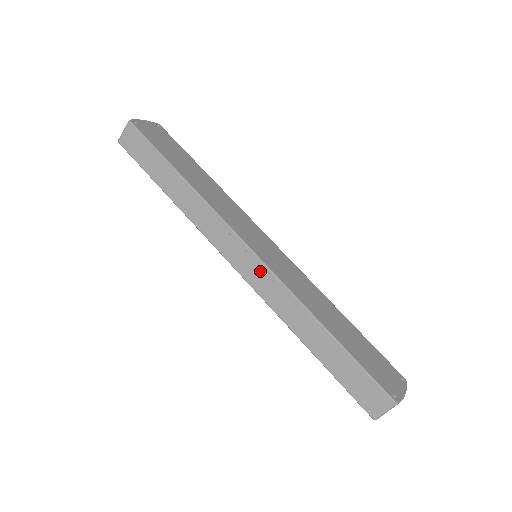
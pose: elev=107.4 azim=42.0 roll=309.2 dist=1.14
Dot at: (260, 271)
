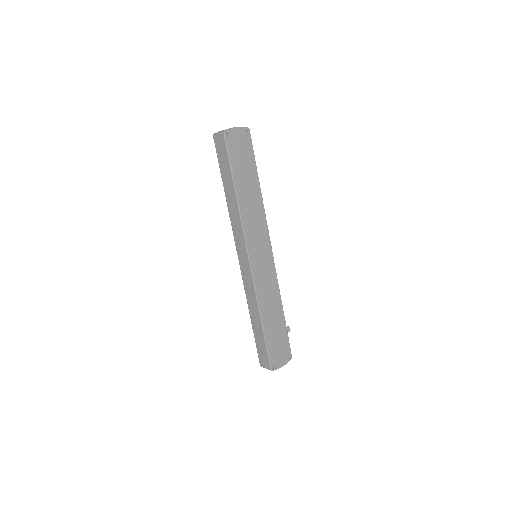
Dot at: (248, 273)
